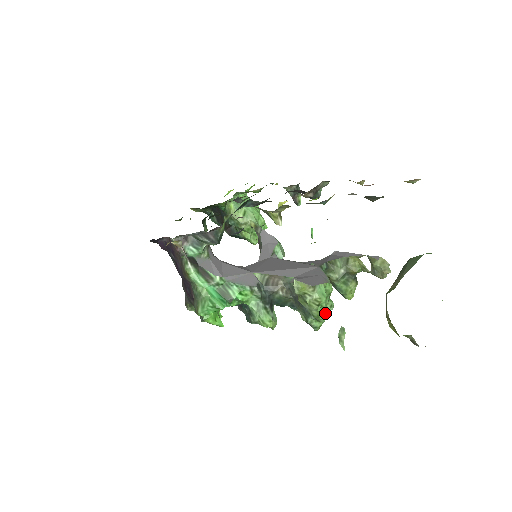
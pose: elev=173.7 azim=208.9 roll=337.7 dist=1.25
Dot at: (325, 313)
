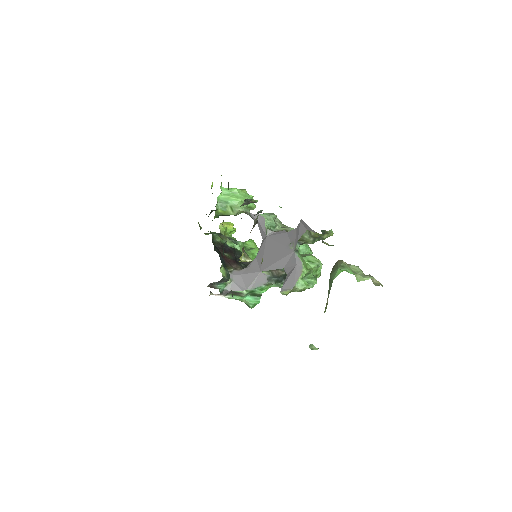
Dot at: (317, 269)
